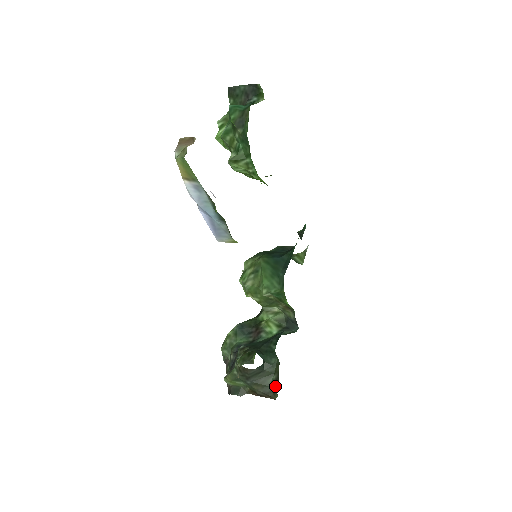
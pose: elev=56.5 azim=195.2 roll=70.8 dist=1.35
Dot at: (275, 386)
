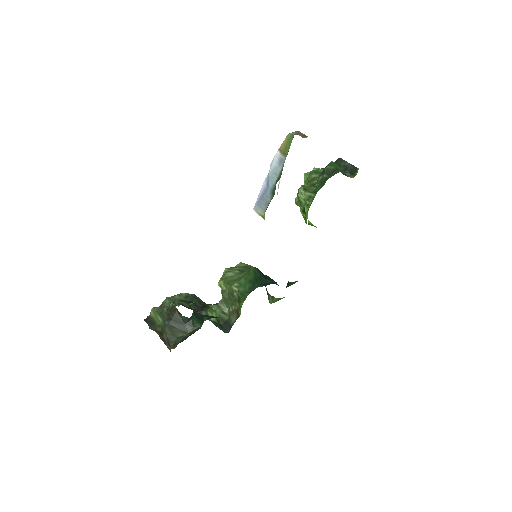
Dot at: (181, 340)
